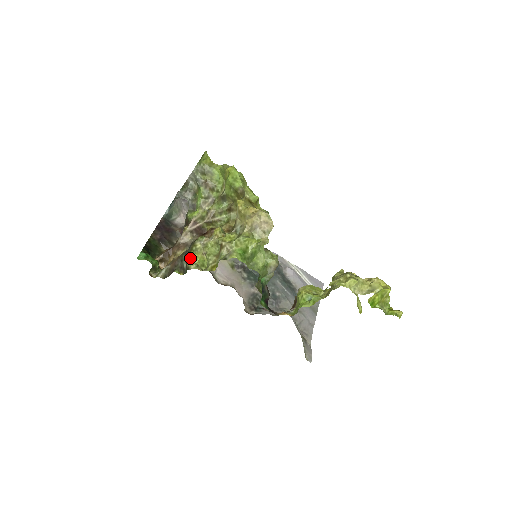
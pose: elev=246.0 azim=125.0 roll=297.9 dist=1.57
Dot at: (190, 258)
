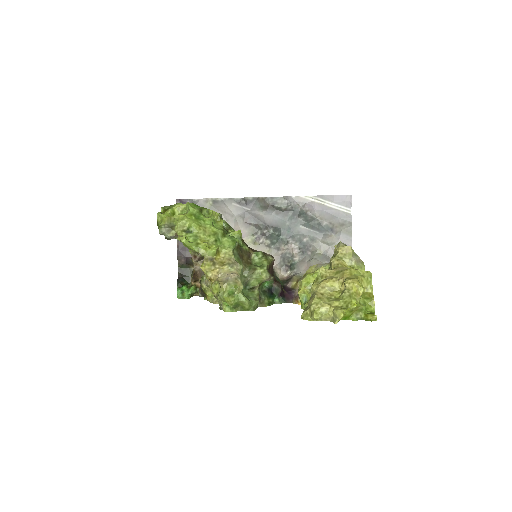
Dot at: (205, 295)
